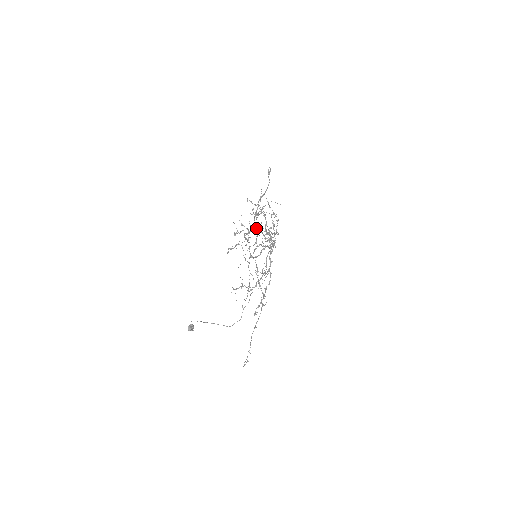
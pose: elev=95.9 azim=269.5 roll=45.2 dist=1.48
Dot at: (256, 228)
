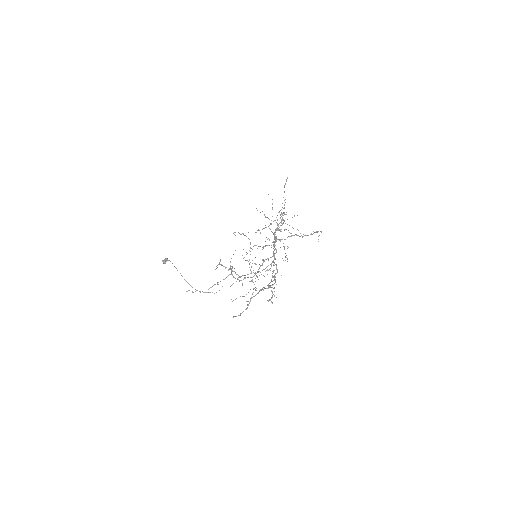
Dot at: occluded
